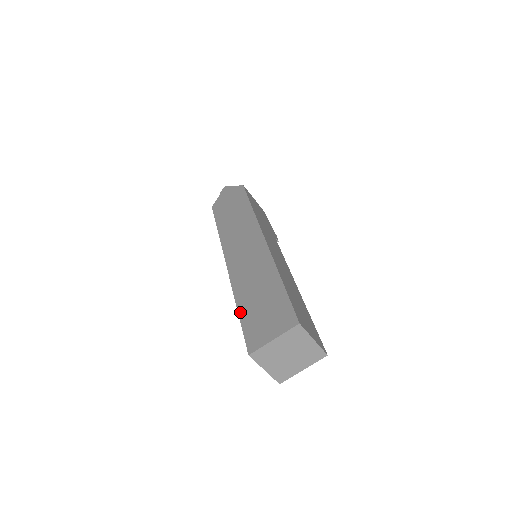
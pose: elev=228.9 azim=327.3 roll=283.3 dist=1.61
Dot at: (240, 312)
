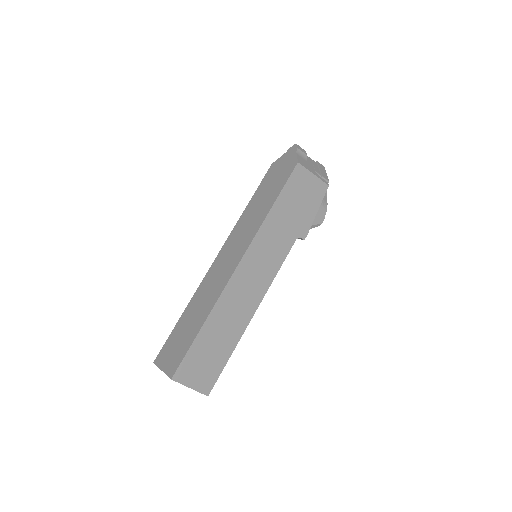
Dot at: (179, 321)
